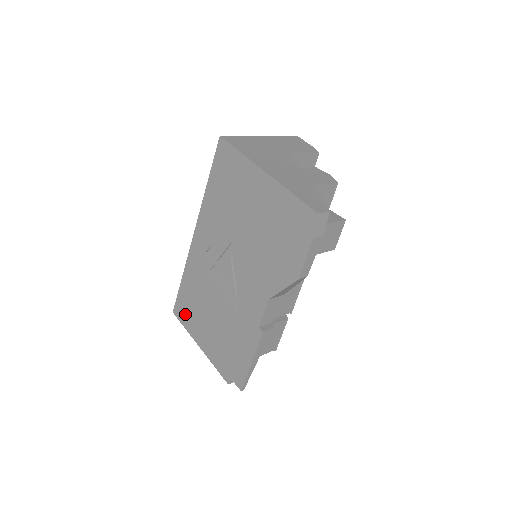
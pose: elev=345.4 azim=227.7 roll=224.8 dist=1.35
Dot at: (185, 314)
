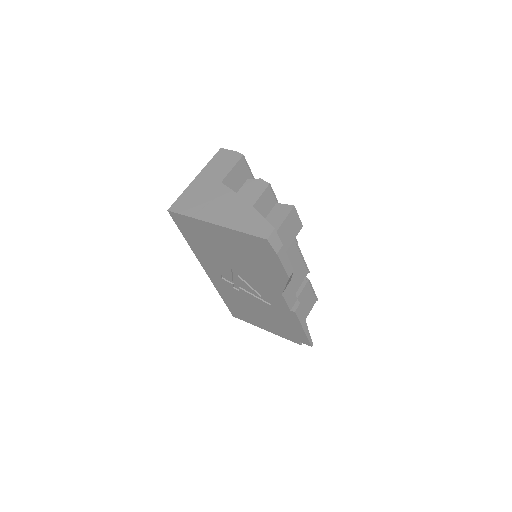
Dot at: (241, 316)
